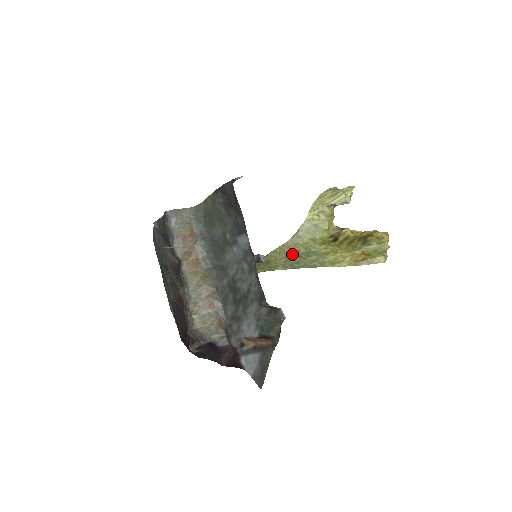
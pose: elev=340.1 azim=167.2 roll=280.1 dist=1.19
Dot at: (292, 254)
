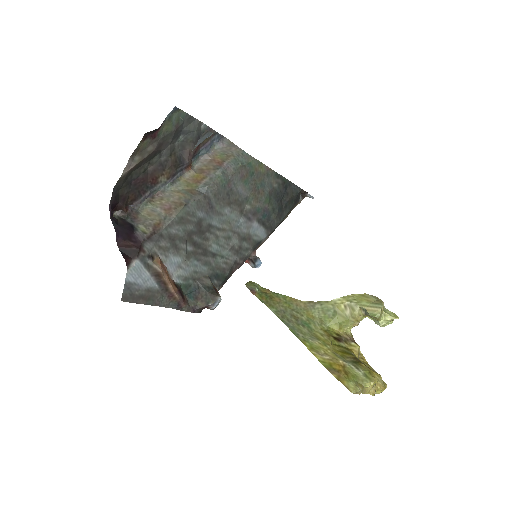
Dot at: (294, 312)
